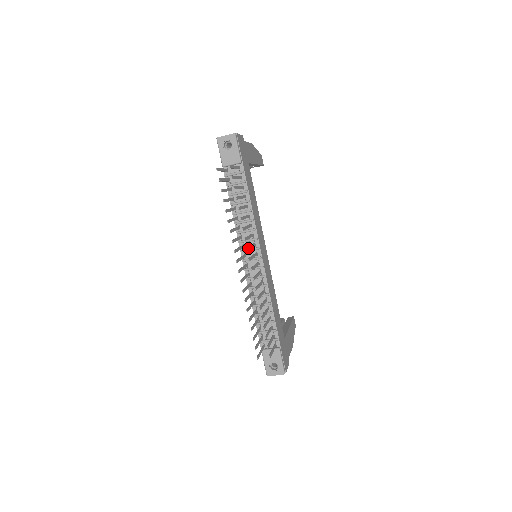
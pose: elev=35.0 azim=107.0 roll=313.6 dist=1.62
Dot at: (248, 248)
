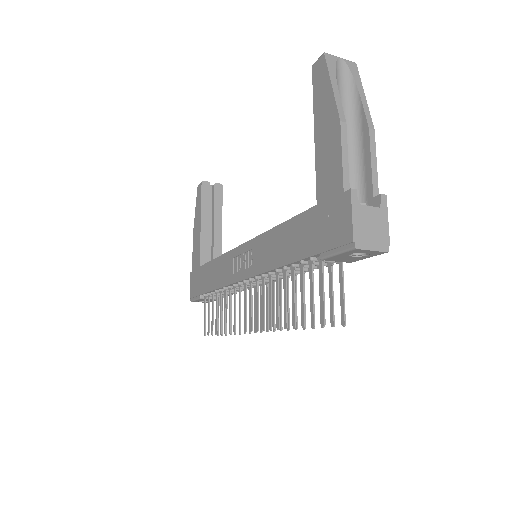
Dot at: (274, 325)
